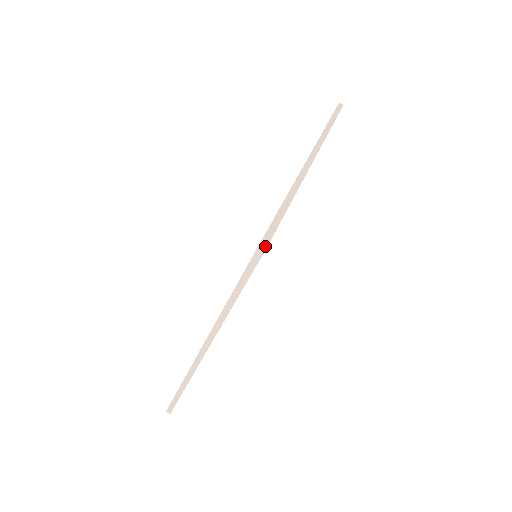
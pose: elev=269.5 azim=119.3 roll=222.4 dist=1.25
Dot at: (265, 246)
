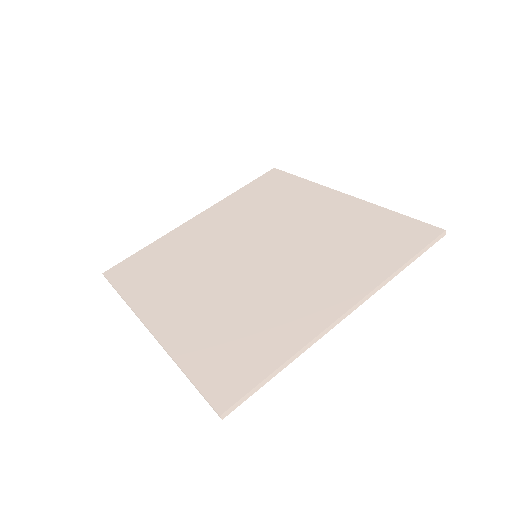
Dot at: (223, 417)
